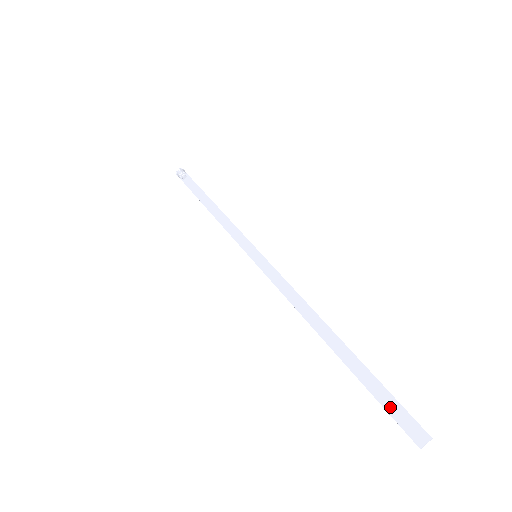
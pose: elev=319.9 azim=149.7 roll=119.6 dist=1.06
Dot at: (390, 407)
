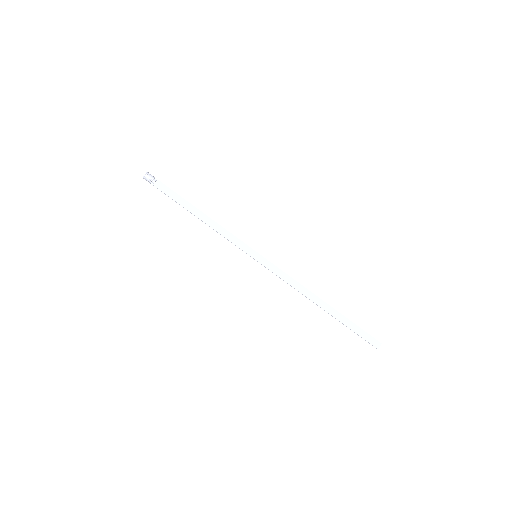
Dot at: (362, 335)
